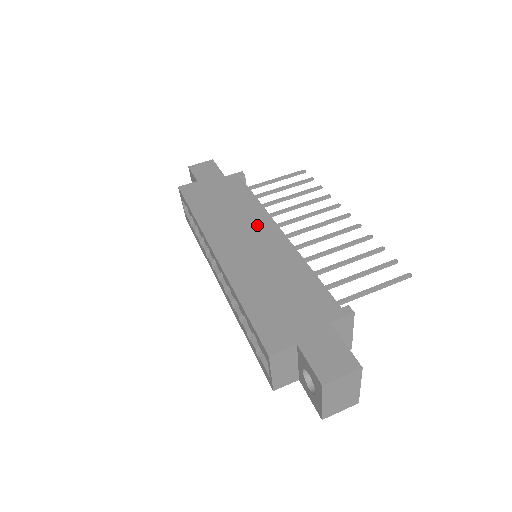
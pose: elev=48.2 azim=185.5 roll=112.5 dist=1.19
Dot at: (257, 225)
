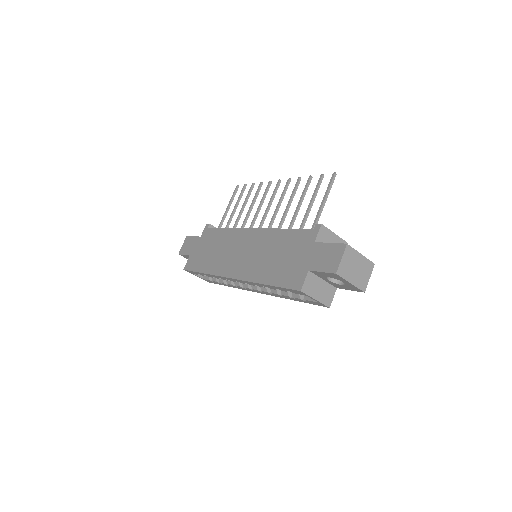
Dot at: (239, 240)
